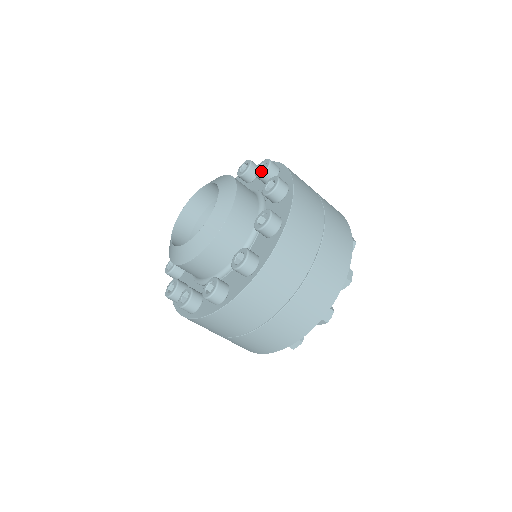
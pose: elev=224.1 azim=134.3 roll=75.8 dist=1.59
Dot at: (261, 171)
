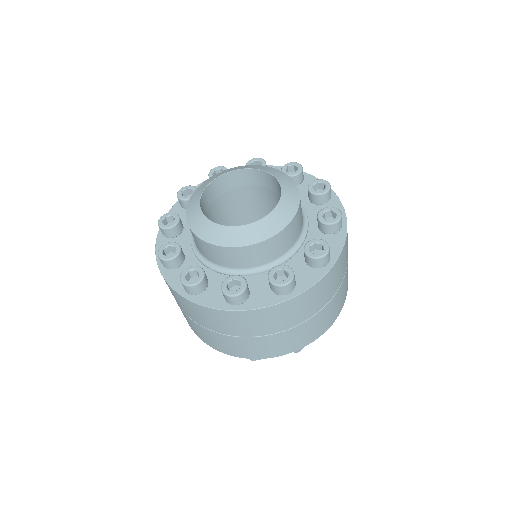
Dot at: (314, 187)
